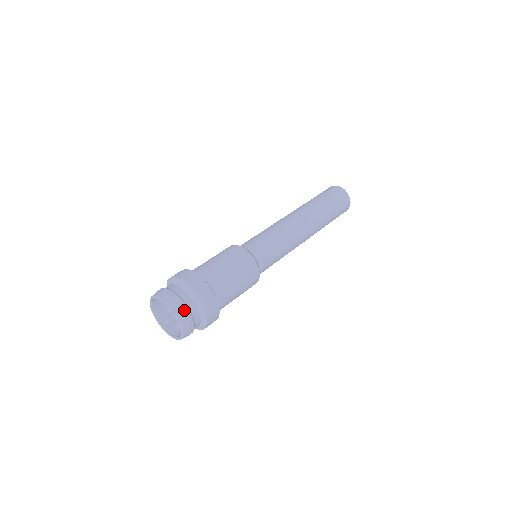
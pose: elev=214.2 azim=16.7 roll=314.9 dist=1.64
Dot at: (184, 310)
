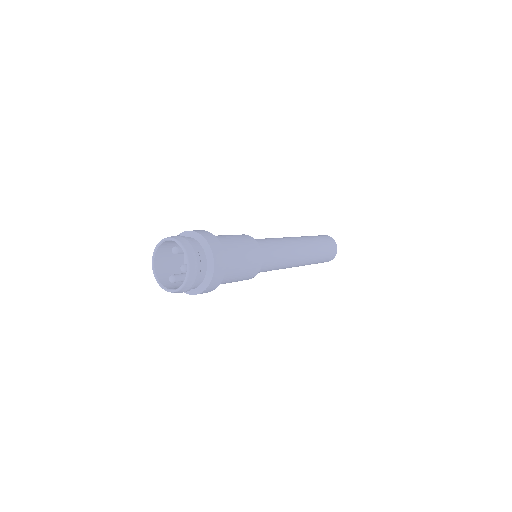
Dot at: (188, 241)
